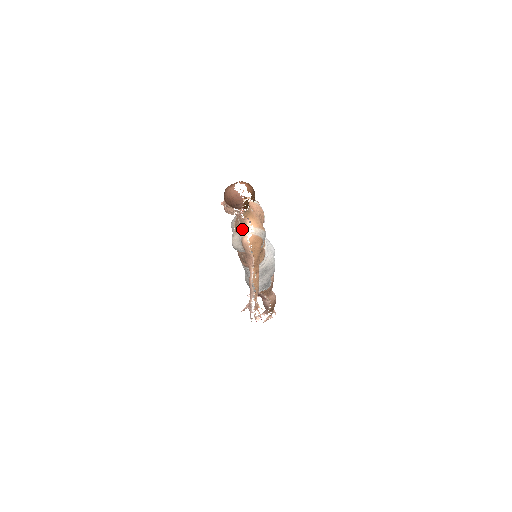
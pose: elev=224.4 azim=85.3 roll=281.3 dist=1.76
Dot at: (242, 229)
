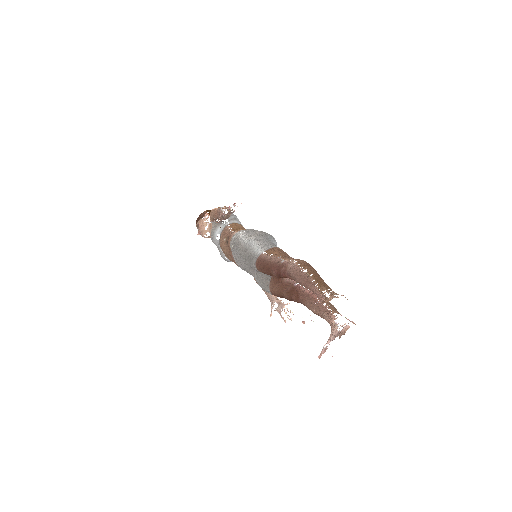
Dot at: occluded
